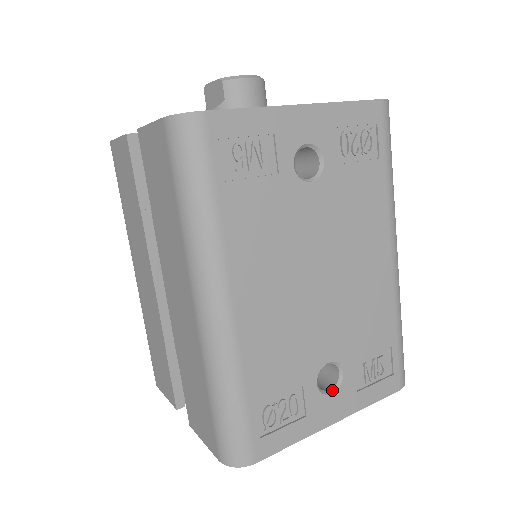
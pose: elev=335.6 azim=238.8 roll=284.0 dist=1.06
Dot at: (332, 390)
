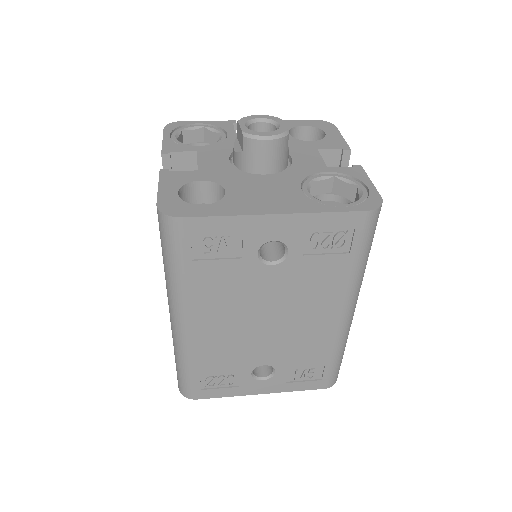
Dot at: (264, 378)
